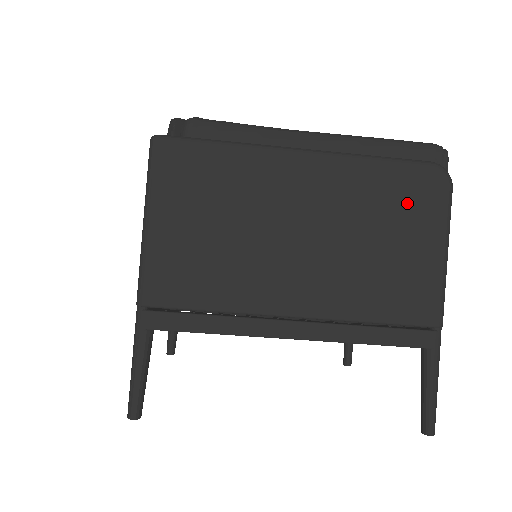
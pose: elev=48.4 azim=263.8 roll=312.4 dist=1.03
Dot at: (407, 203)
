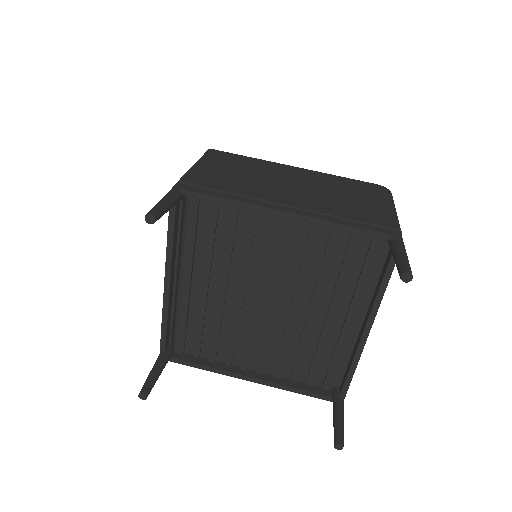
Dot at: (363, 190)
